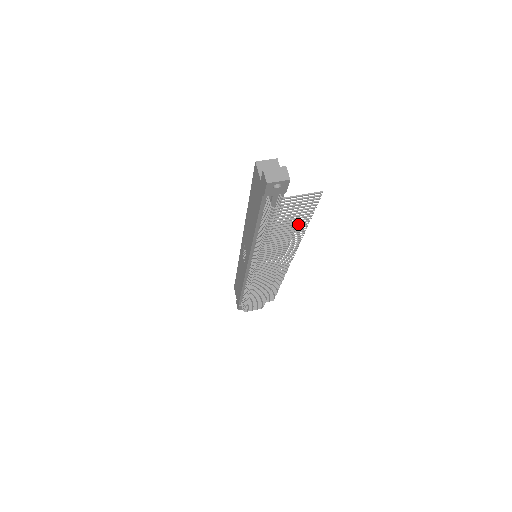
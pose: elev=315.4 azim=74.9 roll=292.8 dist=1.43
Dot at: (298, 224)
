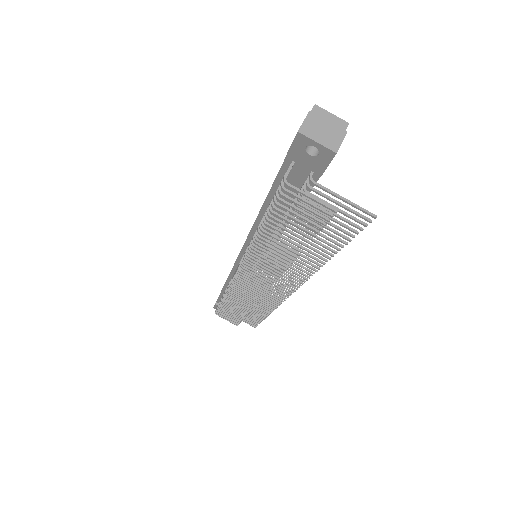
Dot at: occluded
